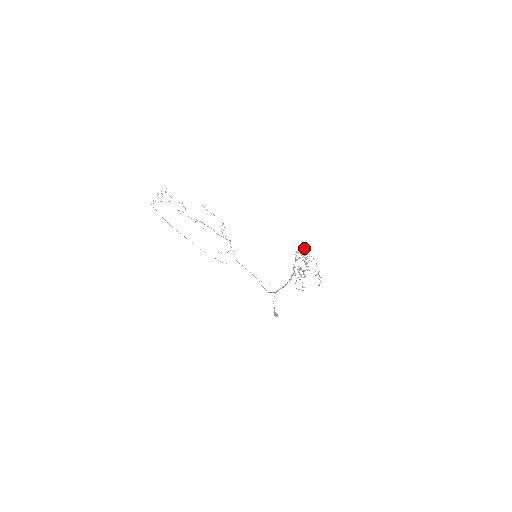
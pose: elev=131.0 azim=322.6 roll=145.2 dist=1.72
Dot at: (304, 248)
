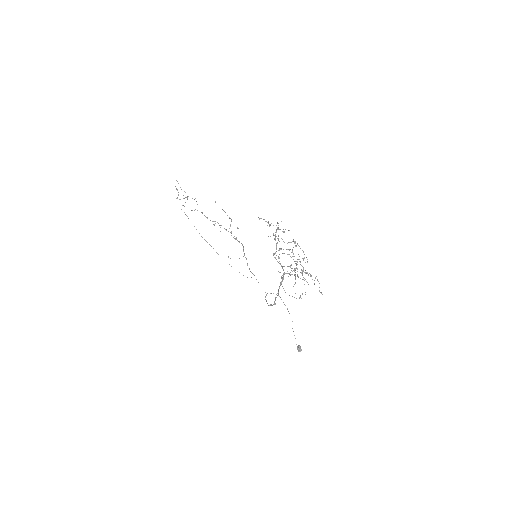
Dot at: (268, 221)
